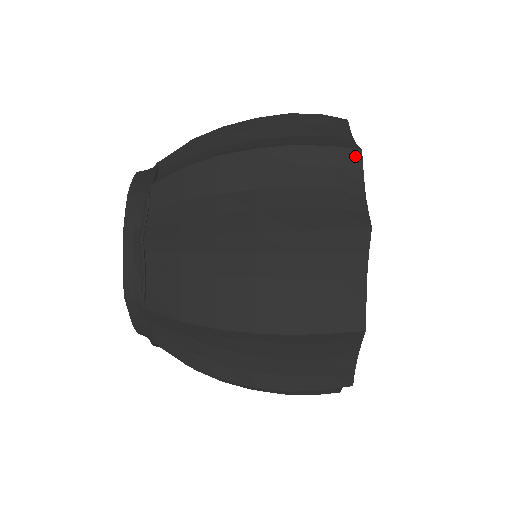
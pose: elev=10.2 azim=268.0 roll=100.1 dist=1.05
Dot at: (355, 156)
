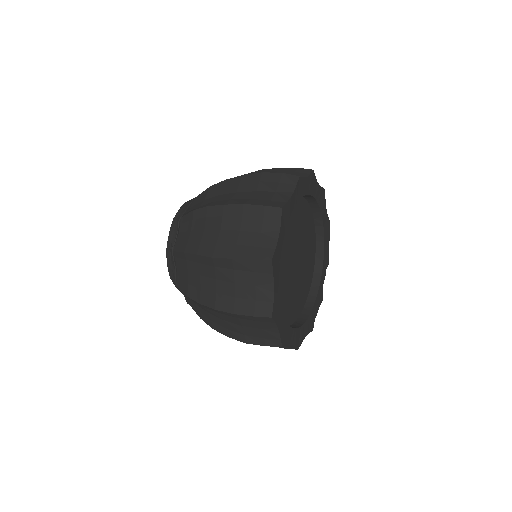
Dot at: (277, 212)
